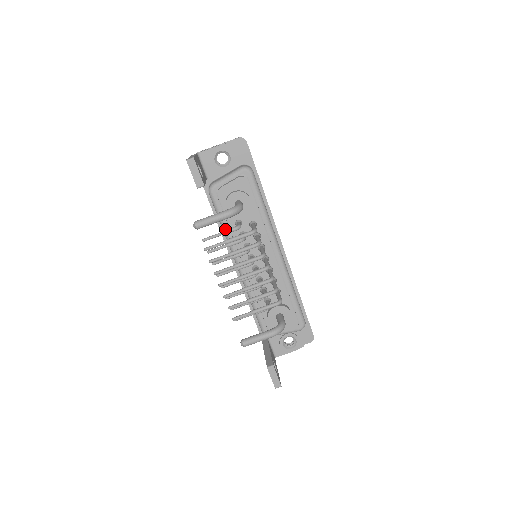
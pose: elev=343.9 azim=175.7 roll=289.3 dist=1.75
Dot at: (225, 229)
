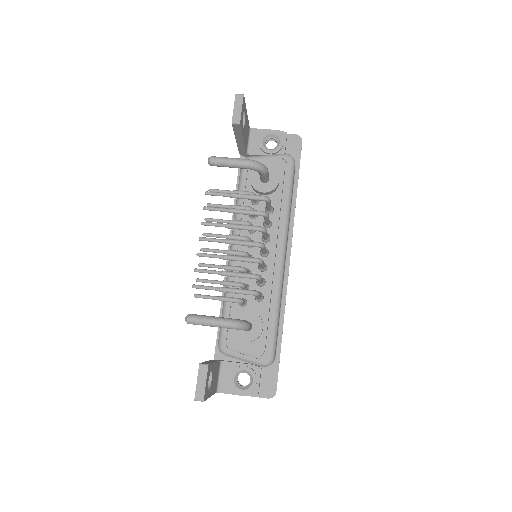
Dot at: (238, 204)
